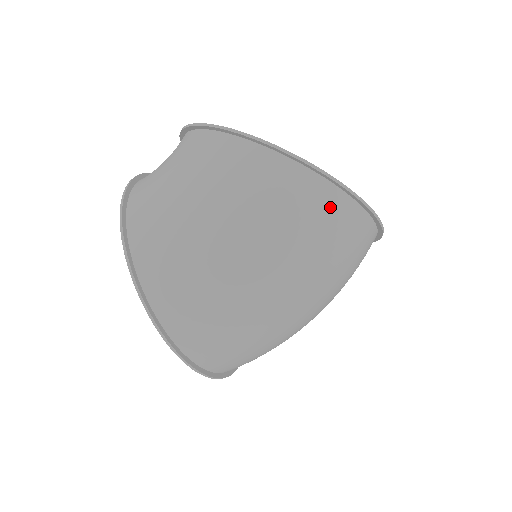
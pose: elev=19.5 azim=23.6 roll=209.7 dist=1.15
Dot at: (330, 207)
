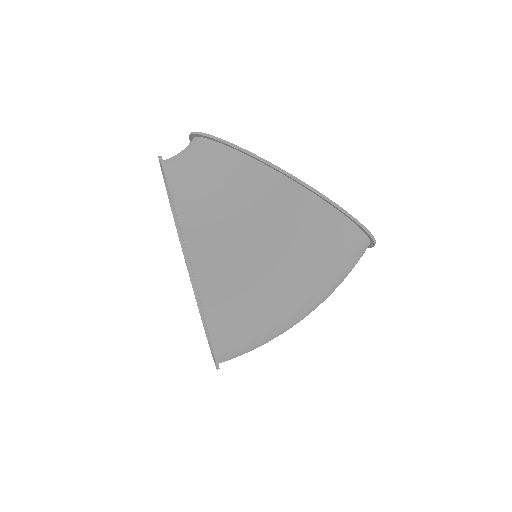
Dot at: (360, 255)
